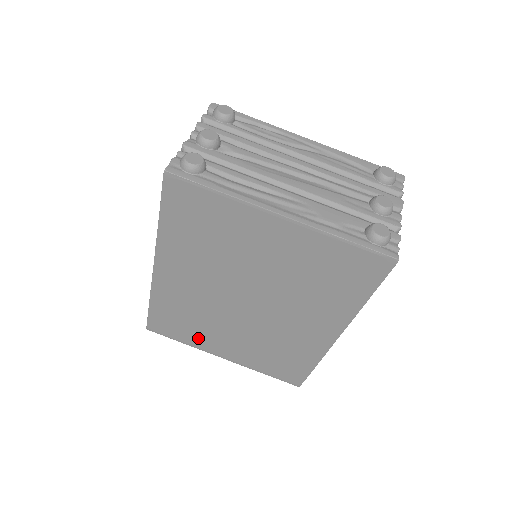
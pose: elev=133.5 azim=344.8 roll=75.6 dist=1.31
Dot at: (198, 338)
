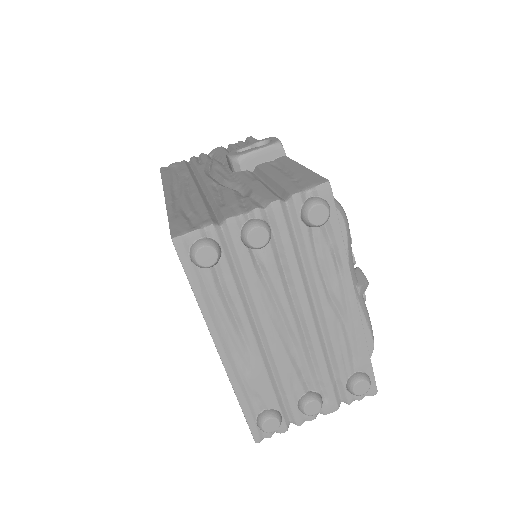
Dot at: occluded
